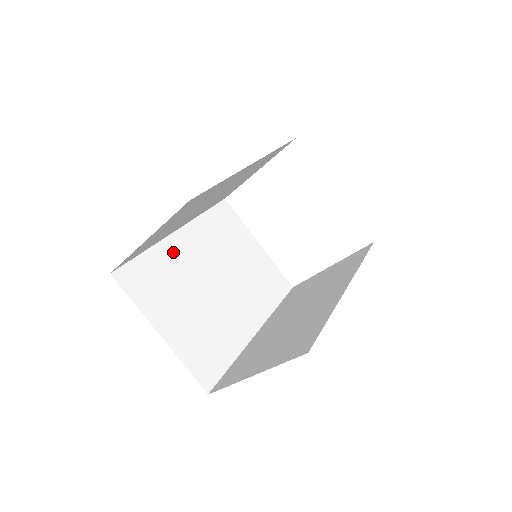
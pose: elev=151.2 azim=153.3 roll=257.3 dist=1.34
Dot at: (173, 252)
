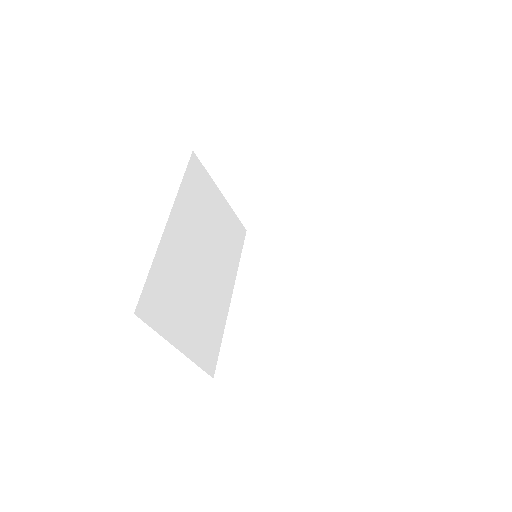
Dot at: (170, 252)
